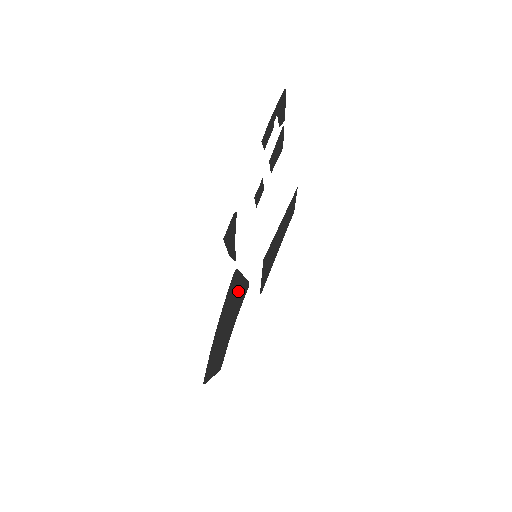
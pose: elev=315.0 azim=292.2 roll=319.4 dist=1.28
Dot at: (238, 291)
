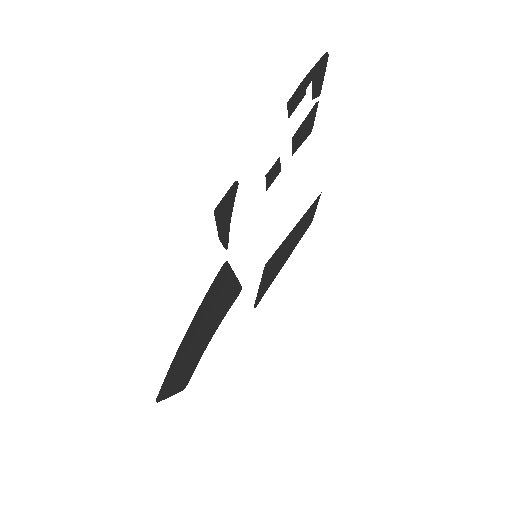
Dot at: (225, 293)
